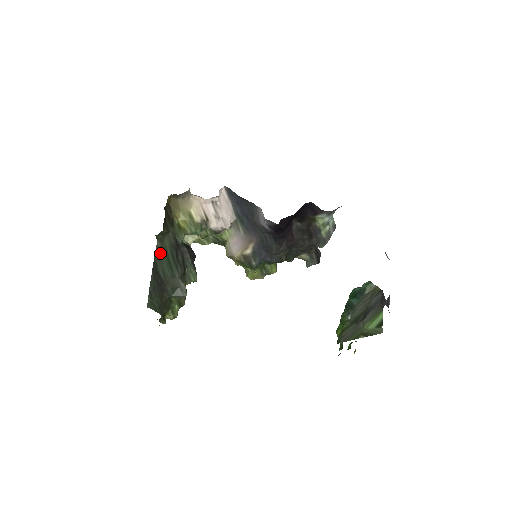
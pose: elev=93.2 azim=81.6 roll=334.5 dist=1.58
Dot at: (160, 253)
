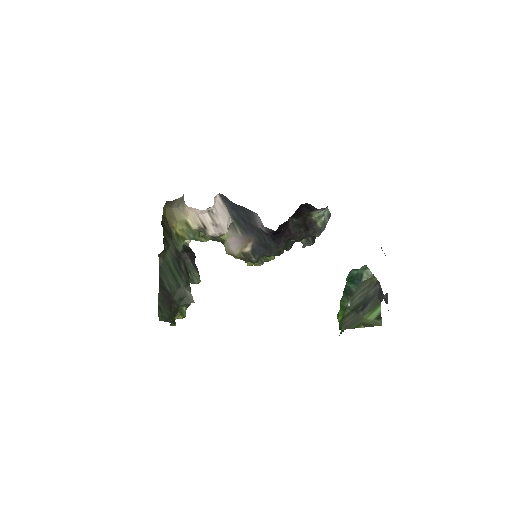
Dot at: (164, 268)
